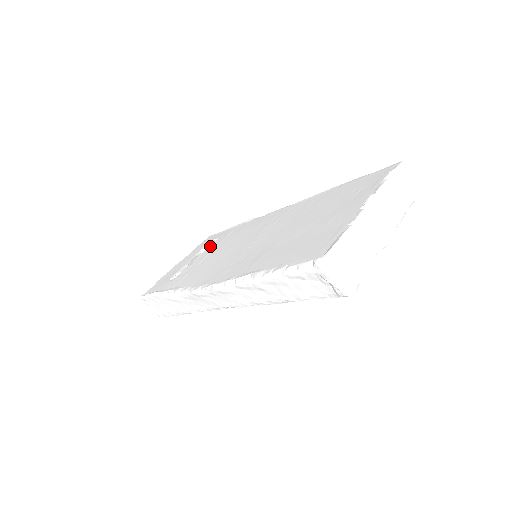
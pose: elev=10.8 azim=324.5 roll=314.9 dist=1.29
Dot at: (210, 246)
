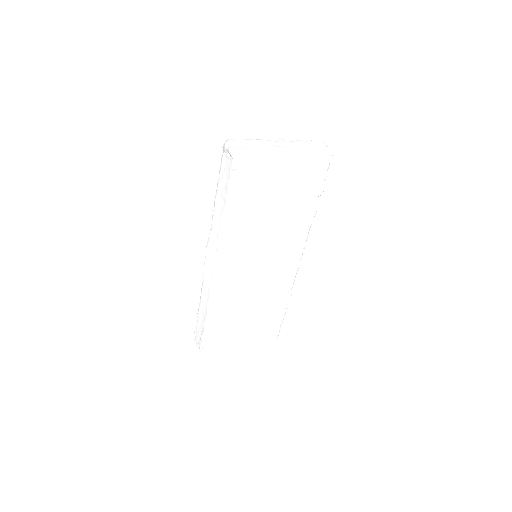
Dot at: occluded
